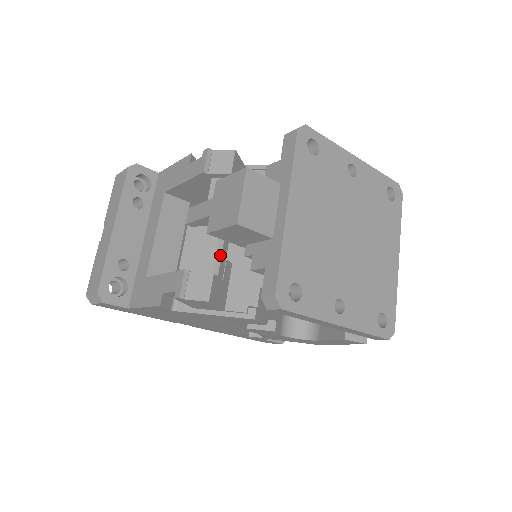
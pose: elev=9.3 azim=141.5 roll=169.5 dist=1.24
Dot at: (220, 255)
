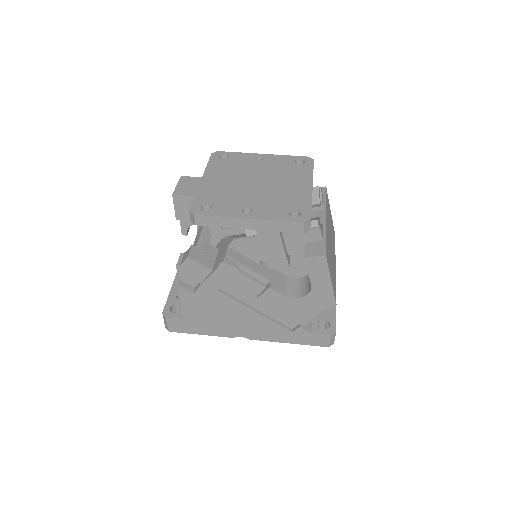
Dot at: (201, 240)
